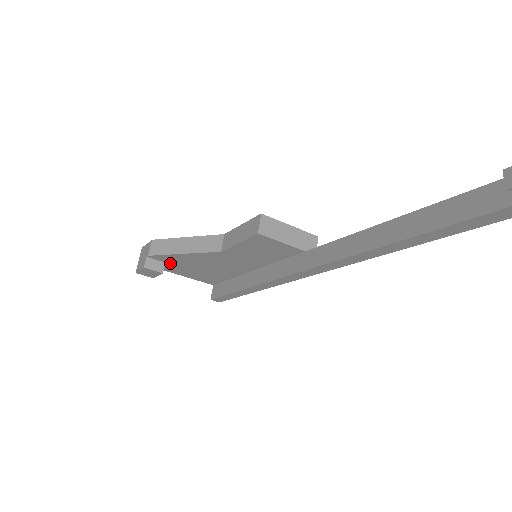
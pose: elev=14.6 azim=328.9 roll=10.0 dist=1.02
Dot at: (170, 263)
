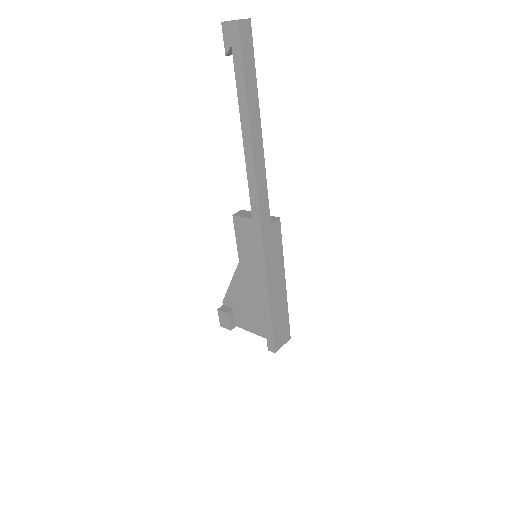
Dot at: (236, 309)
